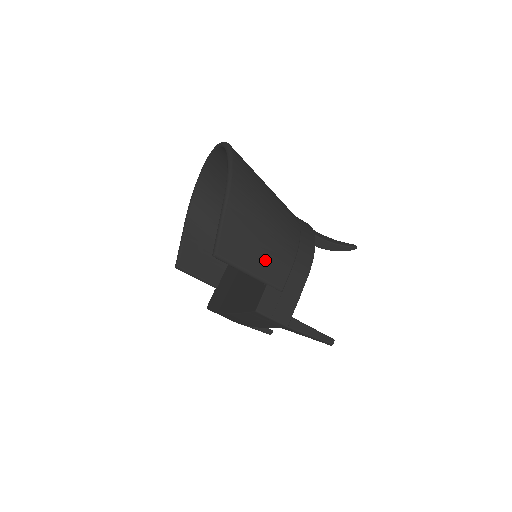
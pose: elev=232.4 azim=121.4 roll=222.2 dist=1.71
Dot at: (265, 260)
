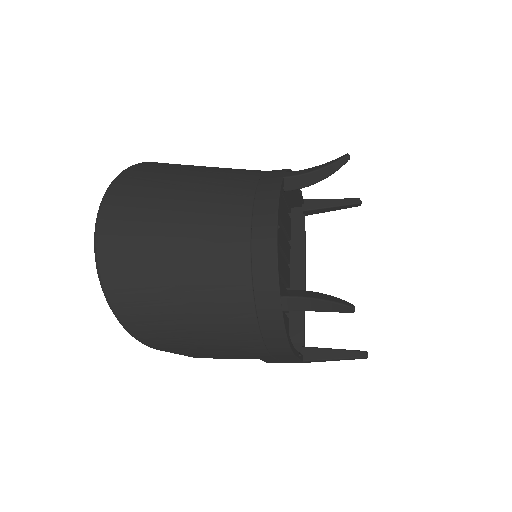
Dot at: (239, 356)
